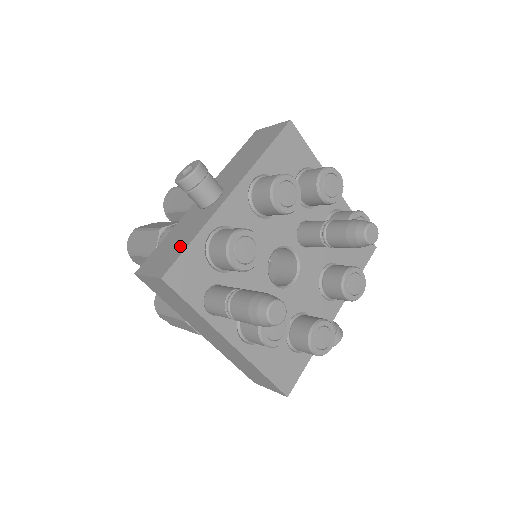
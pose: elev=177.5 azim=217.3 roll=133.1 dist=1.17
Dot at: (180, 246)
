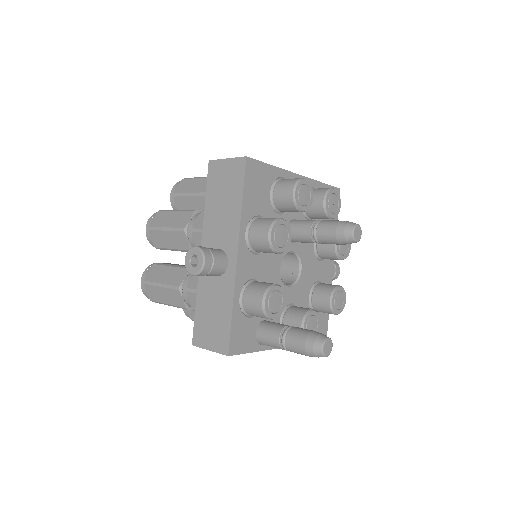
Dot at: (223, 320)
